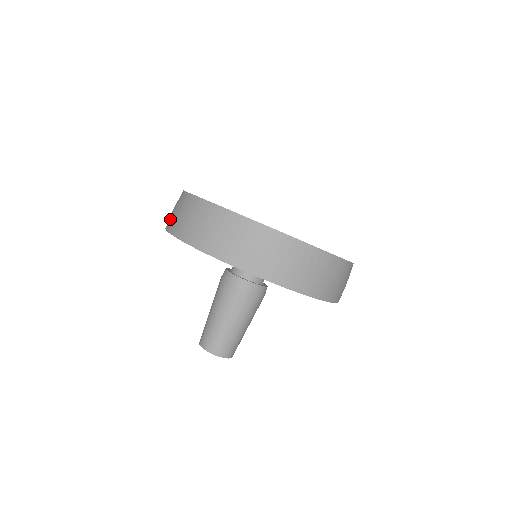
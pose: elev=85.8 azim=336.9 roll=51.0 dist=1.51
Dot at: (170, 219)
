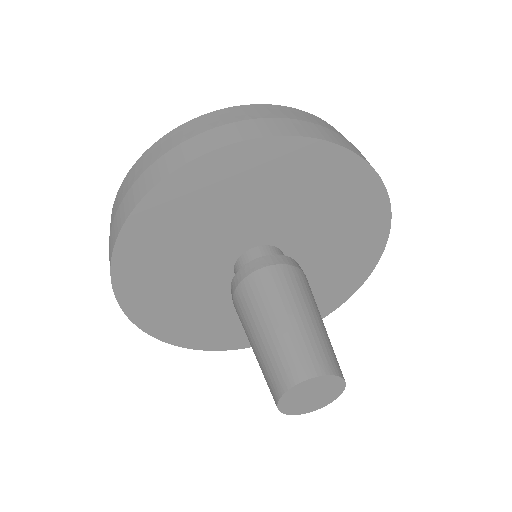
Dot at: (207, 139)
